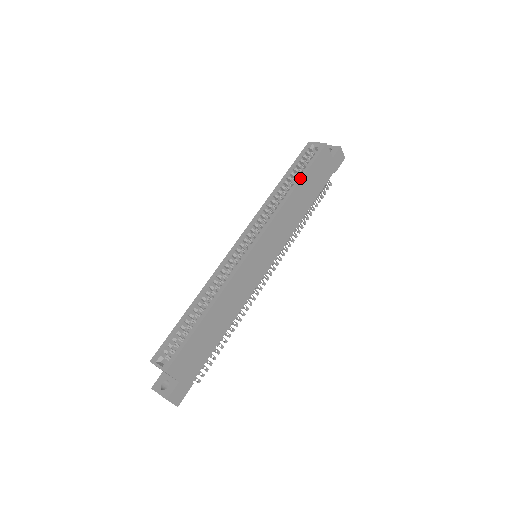
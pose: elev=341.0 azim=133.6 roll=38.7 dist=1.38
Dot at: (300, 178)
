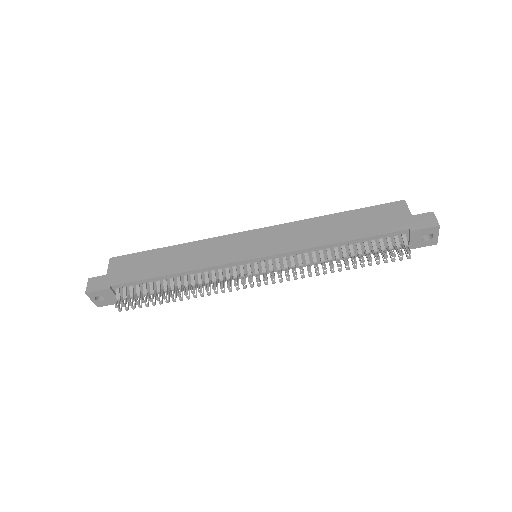
Dot at: (346, 212)
